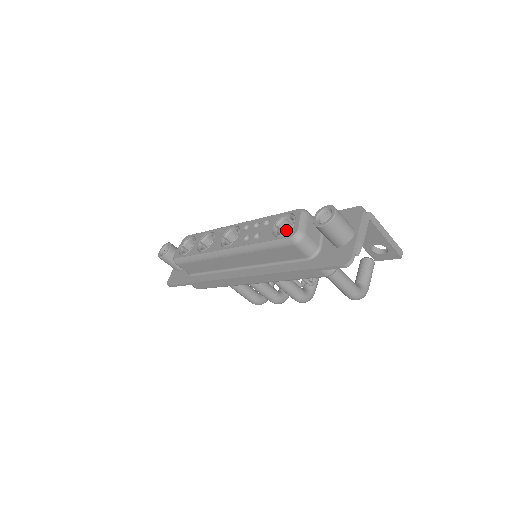
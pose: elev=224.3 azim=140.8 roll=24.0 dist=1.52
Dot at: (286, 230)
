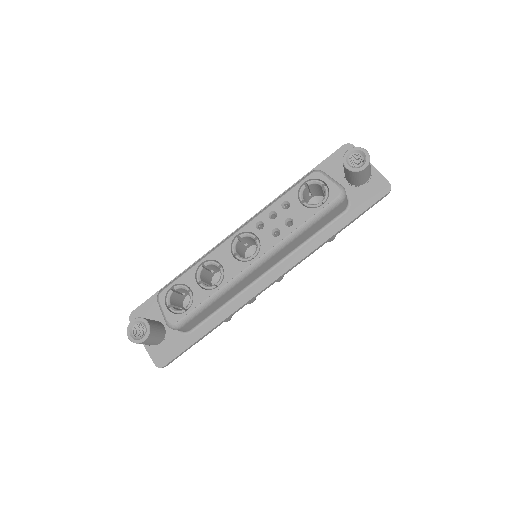
Dot at: occluded
